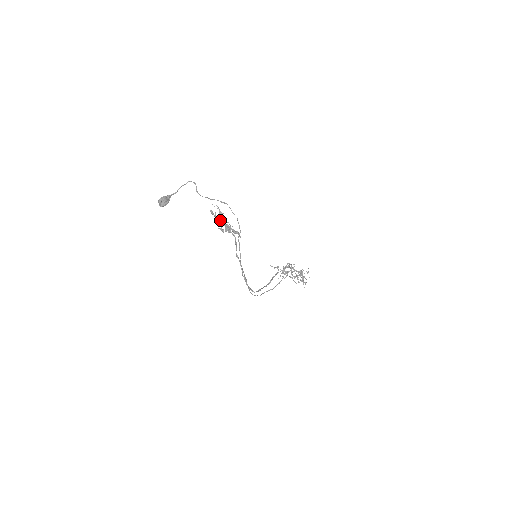
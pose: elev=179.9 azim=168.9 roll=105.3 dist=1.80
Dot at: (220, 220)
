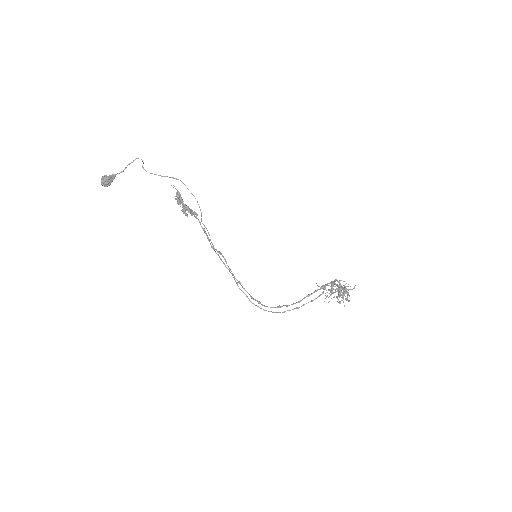
Dot at: (181, 202)
